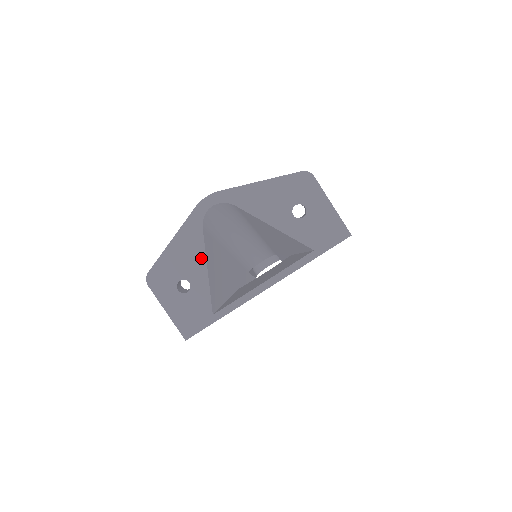
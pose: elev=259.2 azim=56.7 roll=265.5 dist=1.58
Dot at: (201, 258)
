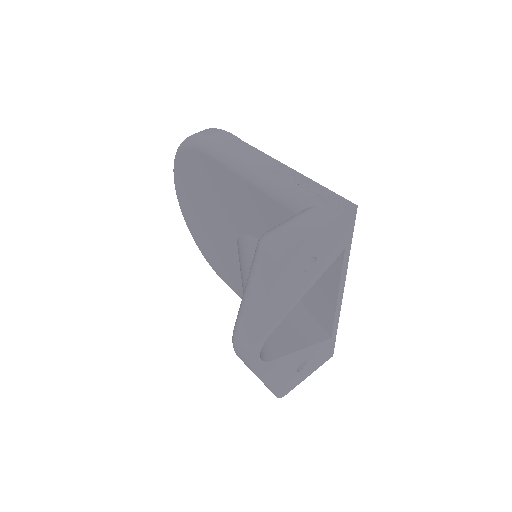
Dot at: (292, 357)
